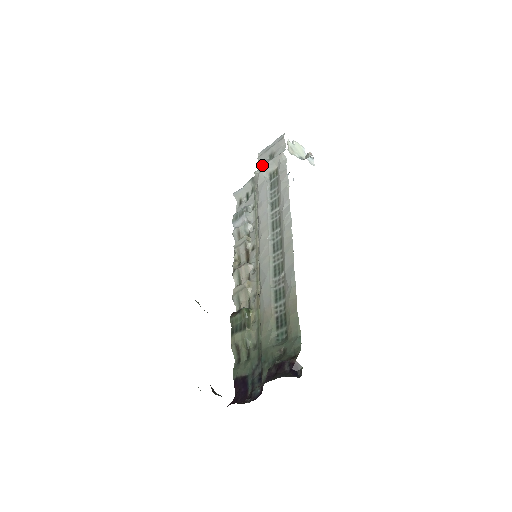
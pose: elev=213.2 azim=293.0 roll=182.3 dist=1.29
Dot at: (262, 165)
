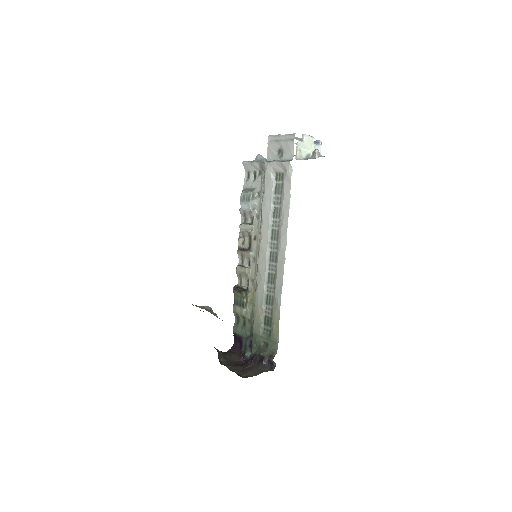
Dot at: (271, 156)
